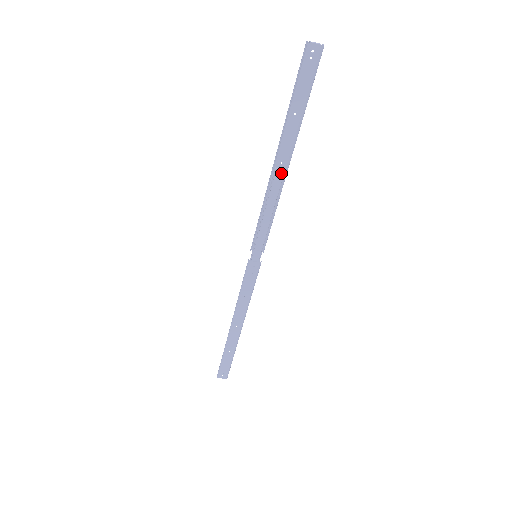
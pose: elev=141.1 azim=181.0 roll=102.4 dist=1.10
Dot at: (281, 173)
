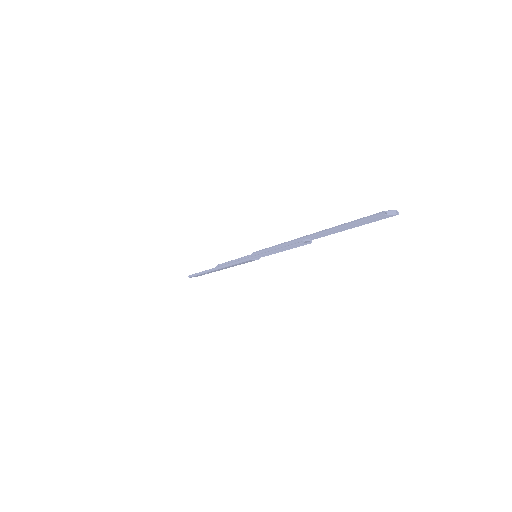
Dot at: (307, 242)
